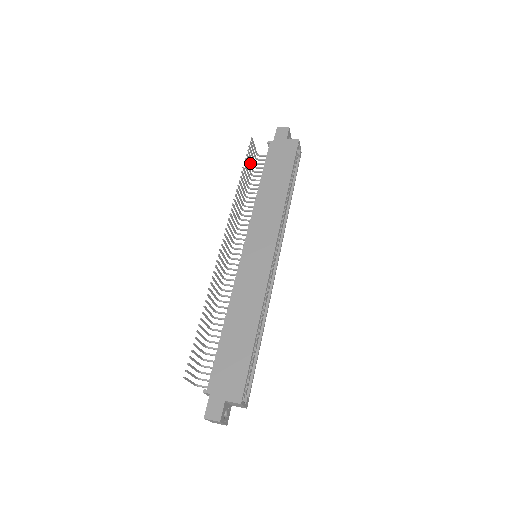
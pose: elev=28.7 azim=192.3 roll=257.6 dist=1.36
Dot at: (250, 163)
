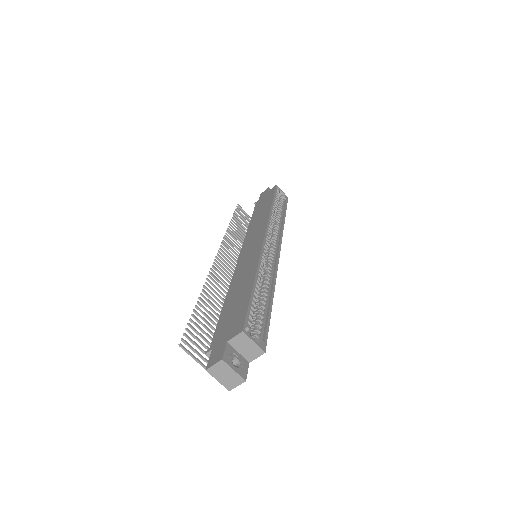
Dot at: (243, 221)
